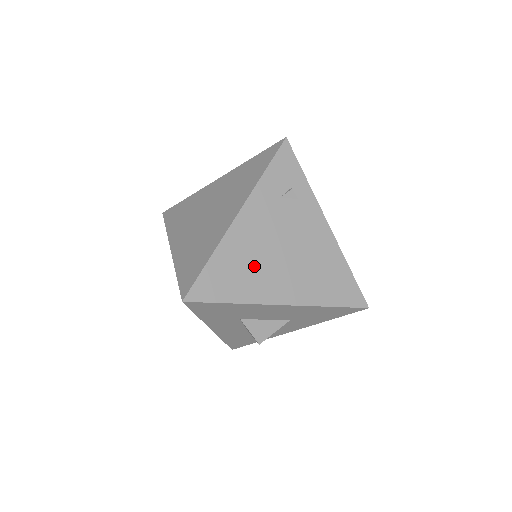
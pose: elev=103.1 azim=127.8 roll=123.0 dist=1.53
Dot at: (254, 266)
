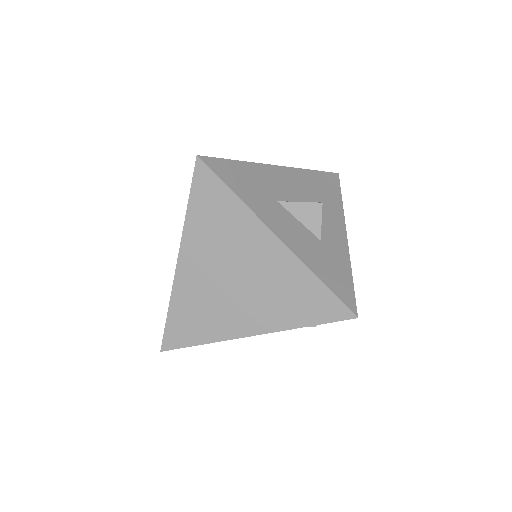
Dot at: occluded
